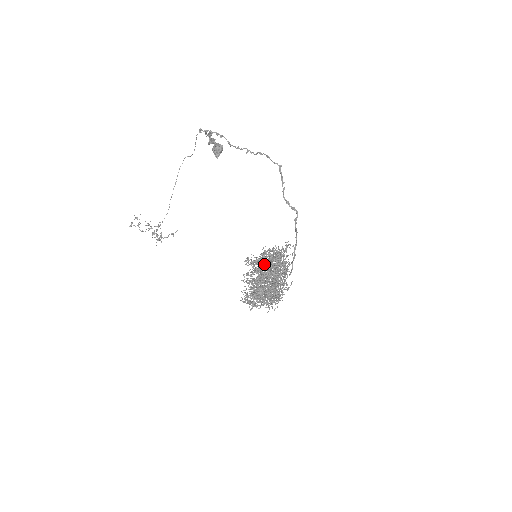
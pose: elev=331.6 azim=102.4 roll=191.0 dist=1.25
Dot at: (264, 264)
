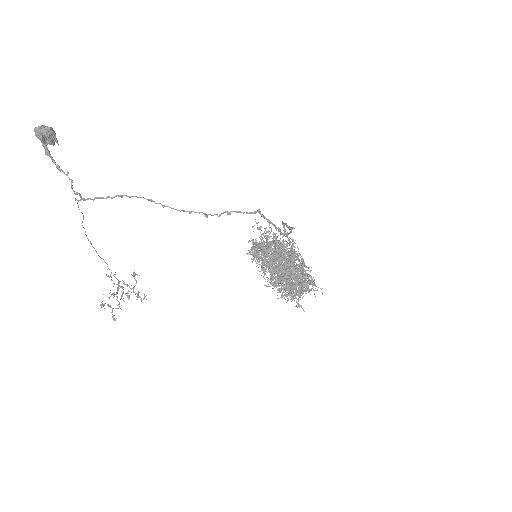
Dot at: occluded
